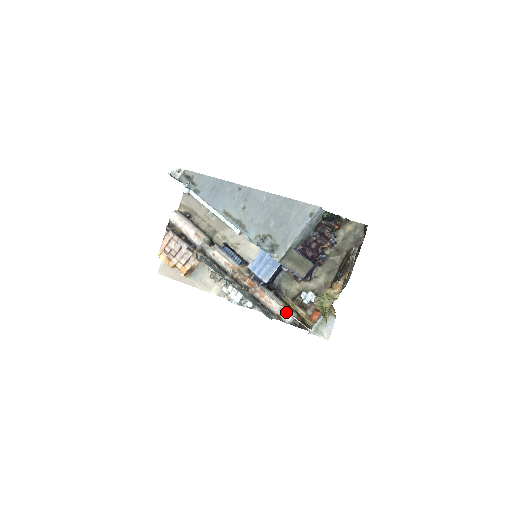
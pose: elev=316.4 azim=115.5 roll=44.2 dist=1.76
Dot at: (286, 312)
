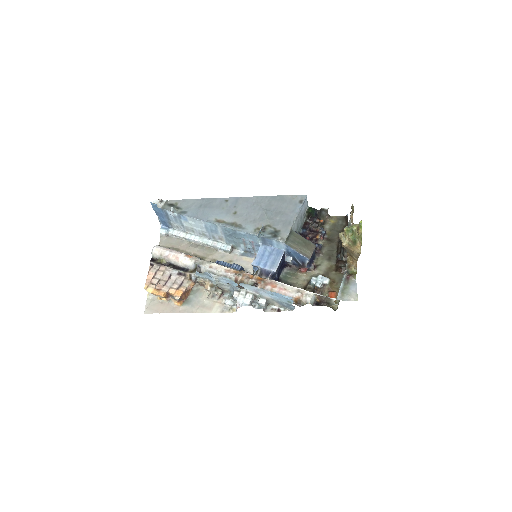
Dot at: (305, 292)
